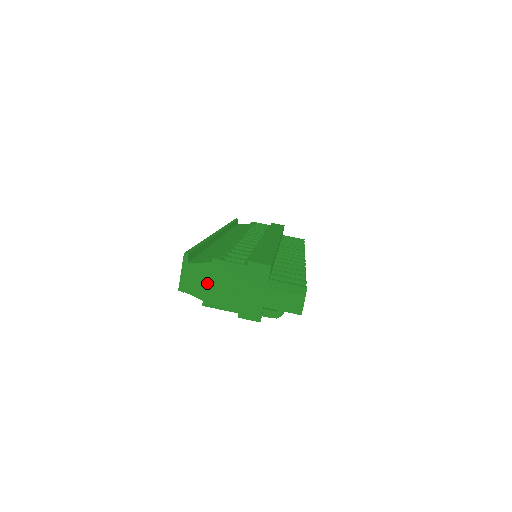
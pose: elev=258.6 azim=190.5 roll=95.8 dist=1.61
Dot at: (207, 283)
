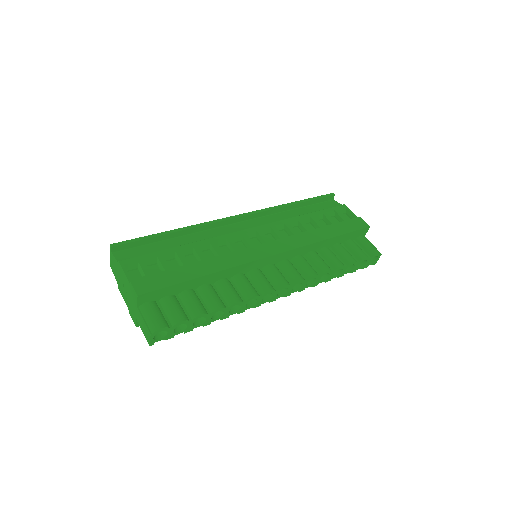
Dot at: (118, 275)
